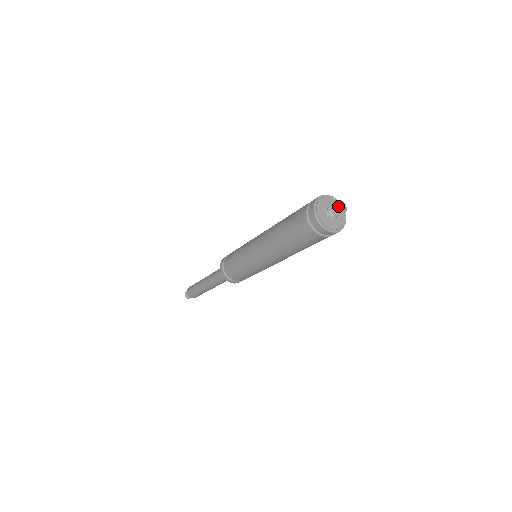
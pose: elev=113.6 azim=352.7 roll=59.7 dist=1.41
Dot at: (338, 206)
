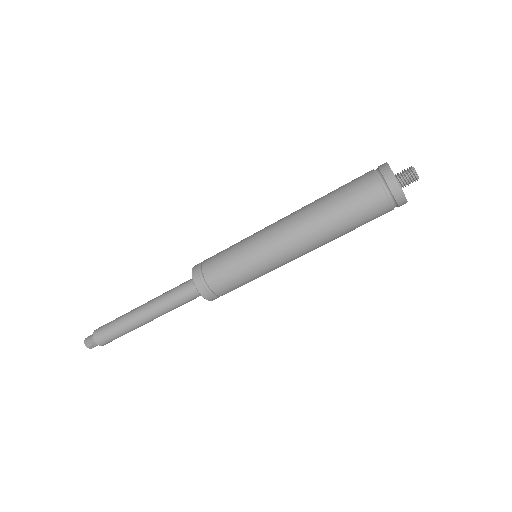
Dot at: occluded
